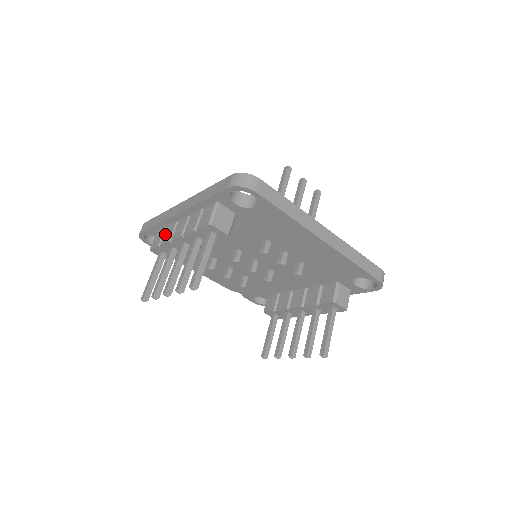
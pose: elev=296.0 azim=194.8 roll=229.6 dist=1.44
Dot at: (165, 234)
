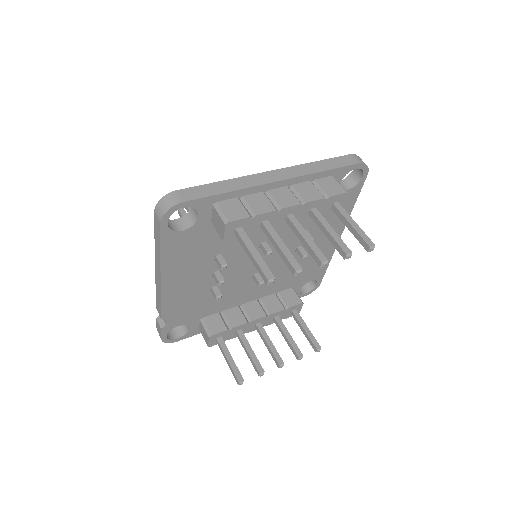
Dot at: (253, 204)
